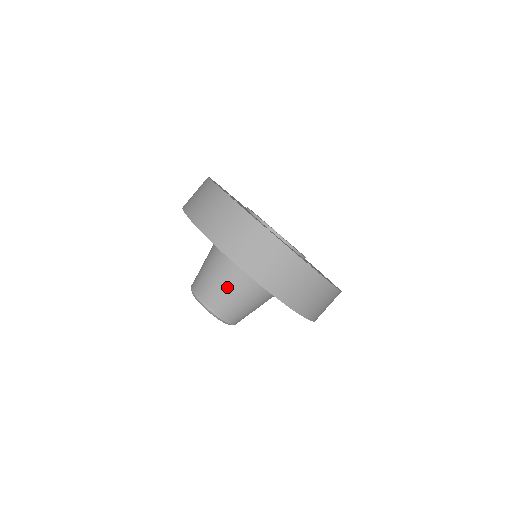
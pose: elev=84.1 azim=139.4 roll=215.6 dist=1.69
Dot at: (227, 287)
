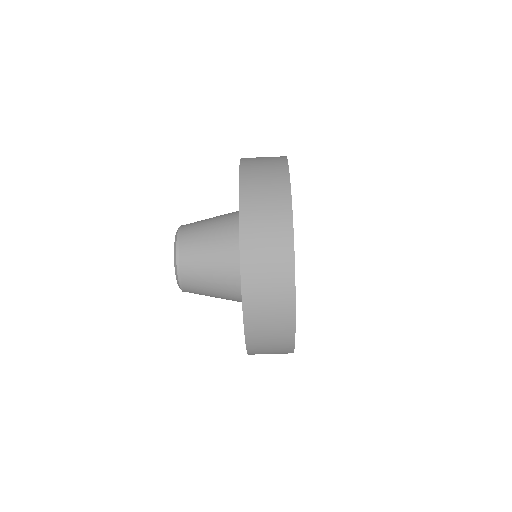
Dot at: (216, 297)
